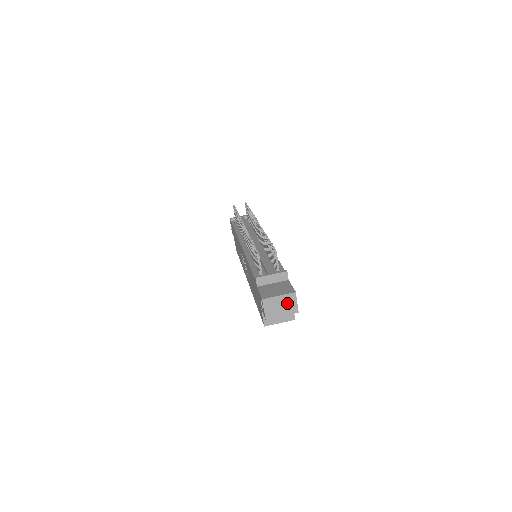
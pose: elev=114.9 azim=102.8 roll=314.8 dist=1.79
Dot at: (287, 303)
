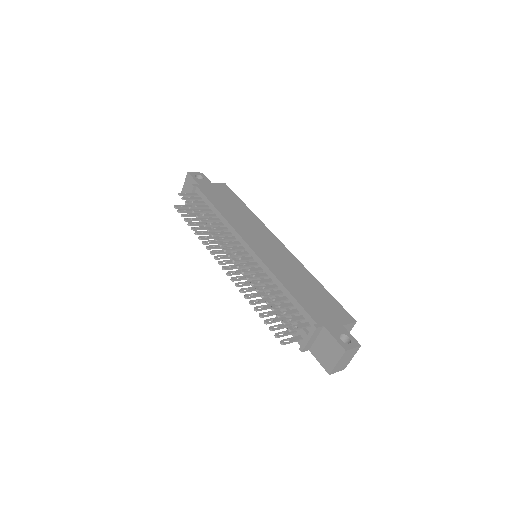
Dot at: (347, 356)
